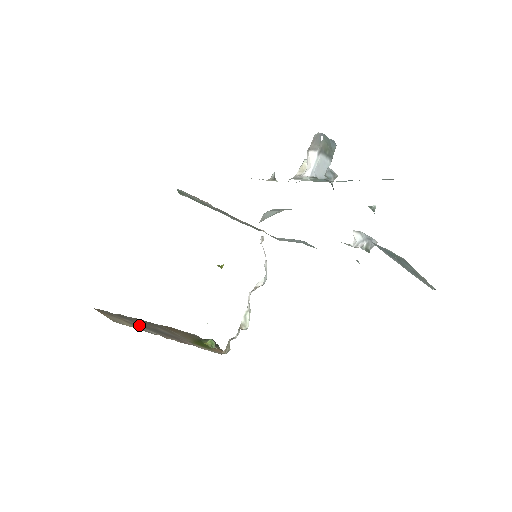
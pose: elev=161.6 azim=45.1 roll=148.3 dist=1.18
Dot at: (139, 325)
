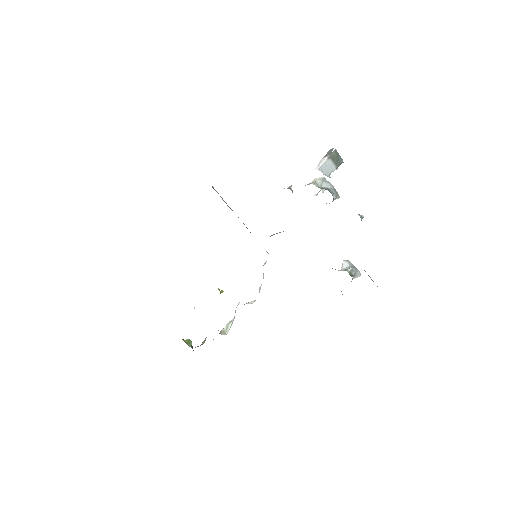
Dot at: occluded
